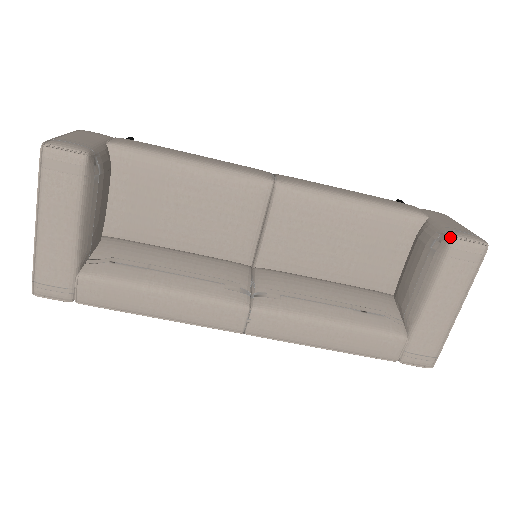
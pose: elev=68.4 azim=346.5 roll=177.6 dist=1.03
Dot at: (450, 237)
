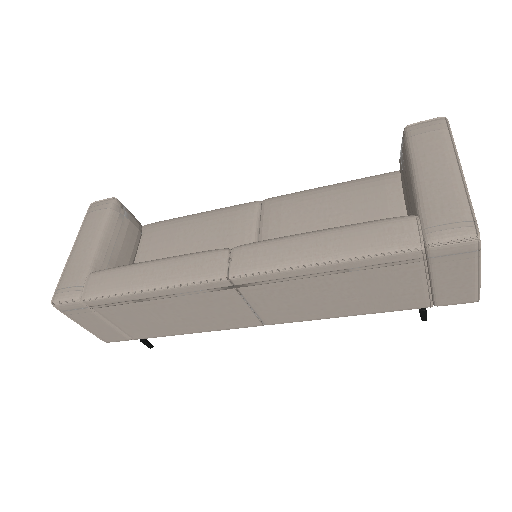
Dot at: occluded
